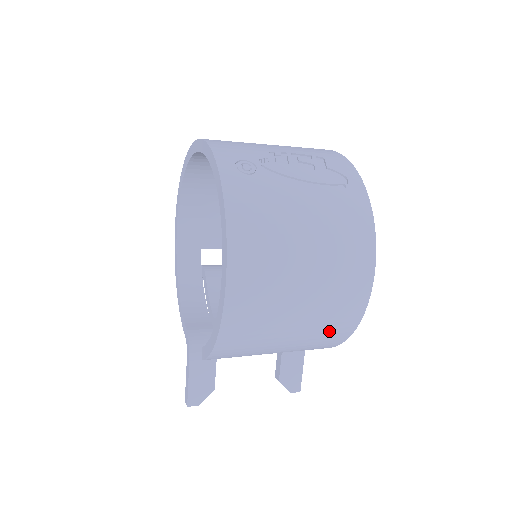
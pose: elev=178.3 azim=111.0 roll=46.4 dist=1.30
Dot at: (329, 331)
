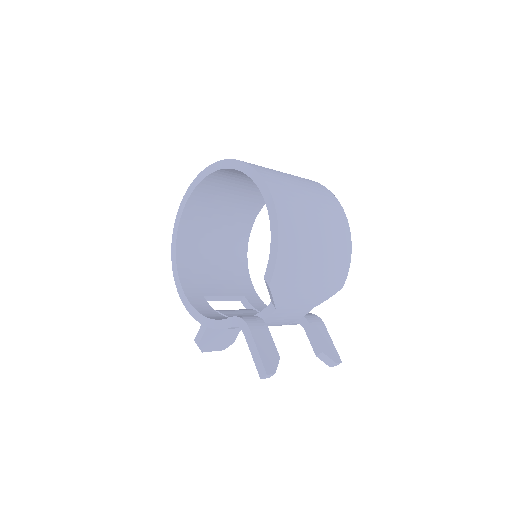
Dot at: (338, 245)
